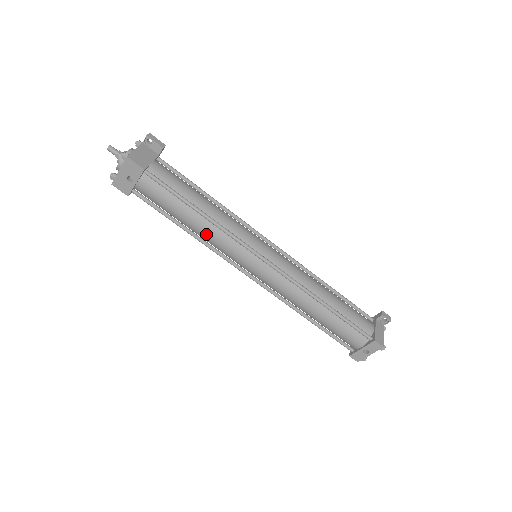
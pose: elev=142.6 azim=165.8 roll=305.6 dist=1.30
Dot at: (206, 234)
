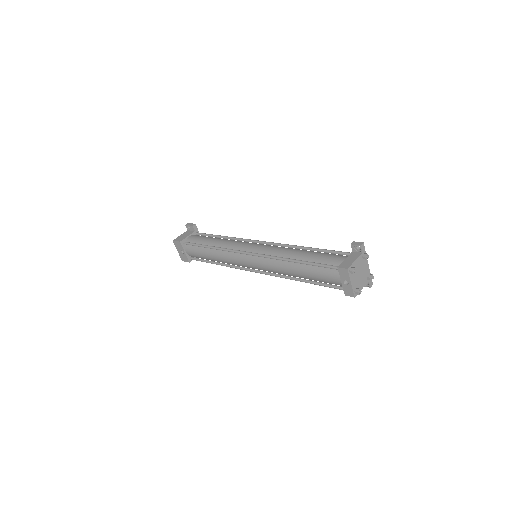
Dot at: (220, 259)
